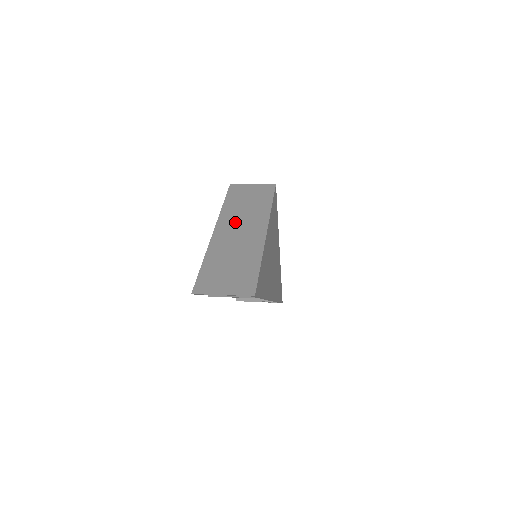
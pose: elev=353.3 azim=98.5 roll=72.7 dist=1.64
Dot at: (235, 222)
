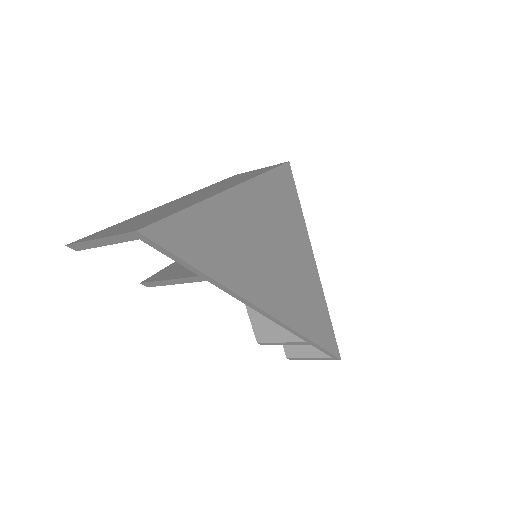
Dot at: (203, 191)
